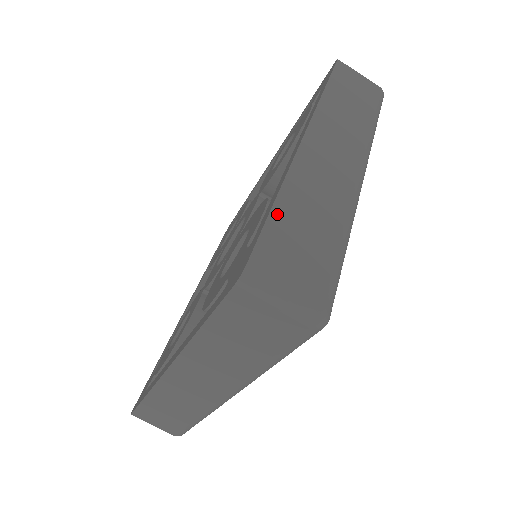
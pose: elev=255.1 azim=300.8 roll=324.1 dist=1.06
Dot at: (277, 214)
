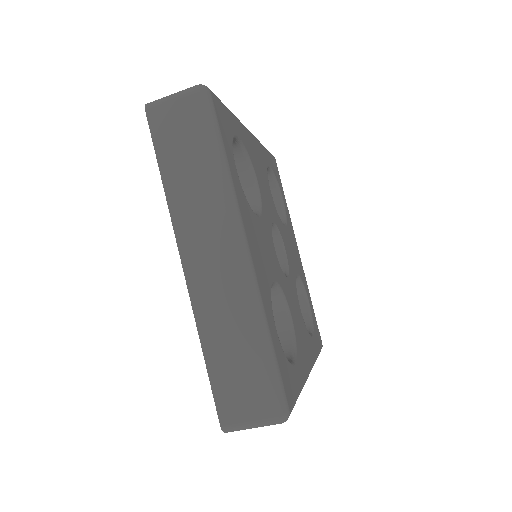
Dot at: (212, 369)
